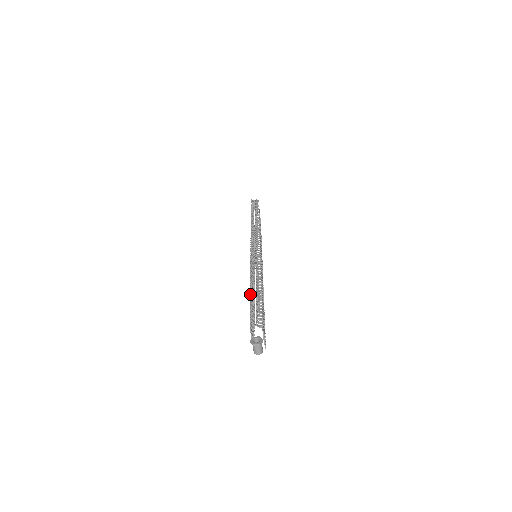
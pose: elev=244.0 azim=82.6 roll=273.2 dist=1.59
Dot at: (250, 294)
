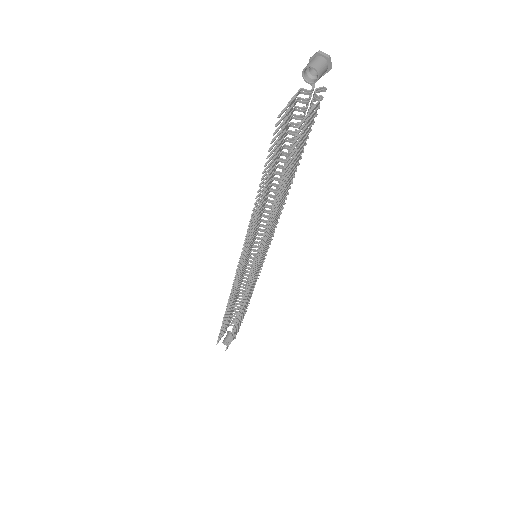
Dot at: (277, 166)
